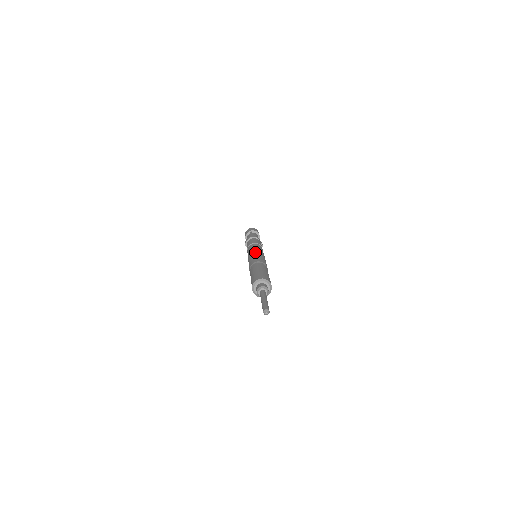
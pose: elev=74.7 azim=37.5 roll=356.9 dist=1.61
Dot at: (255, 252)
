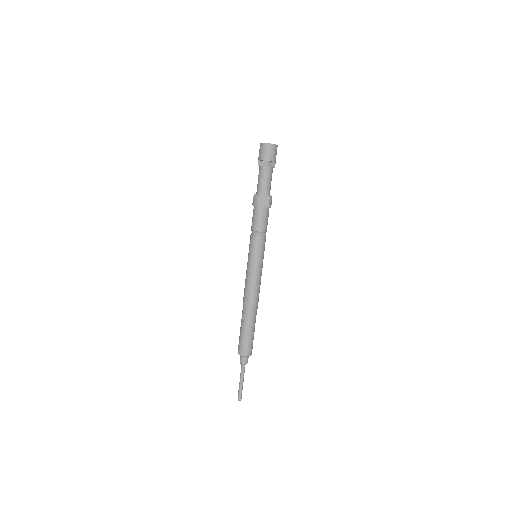
Dot at: (247, 274)
